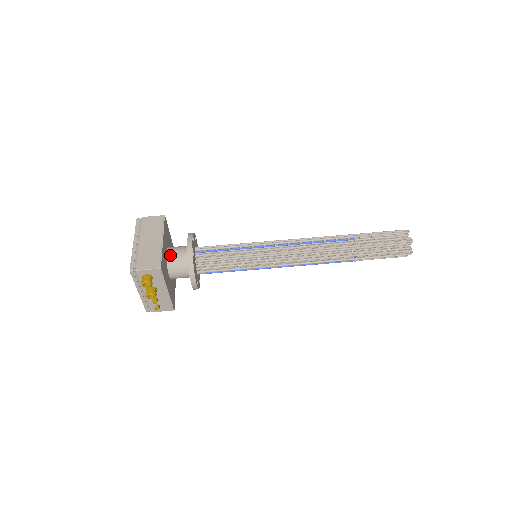
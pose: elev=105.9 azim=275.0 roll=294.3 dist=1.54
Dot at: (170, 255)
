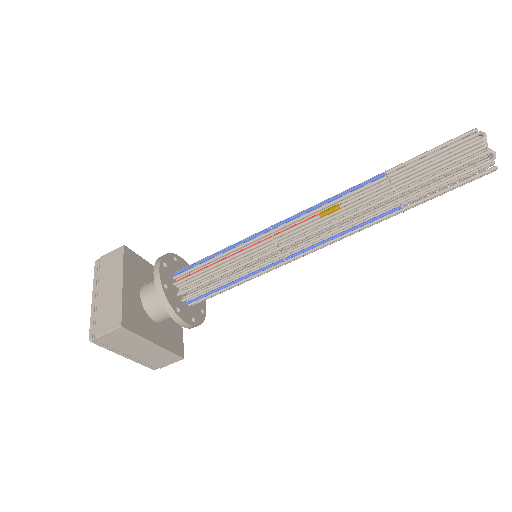
Dot at: (161, 321)
